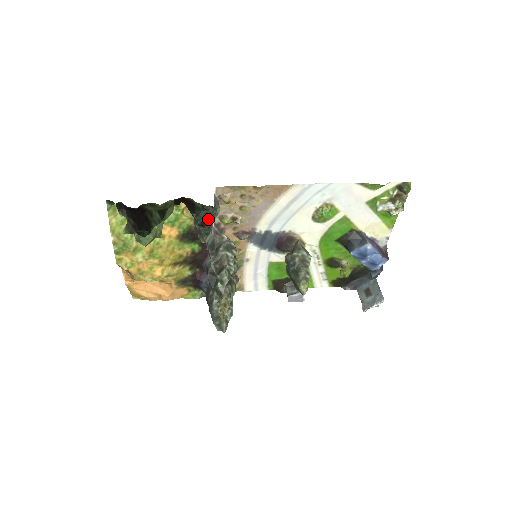
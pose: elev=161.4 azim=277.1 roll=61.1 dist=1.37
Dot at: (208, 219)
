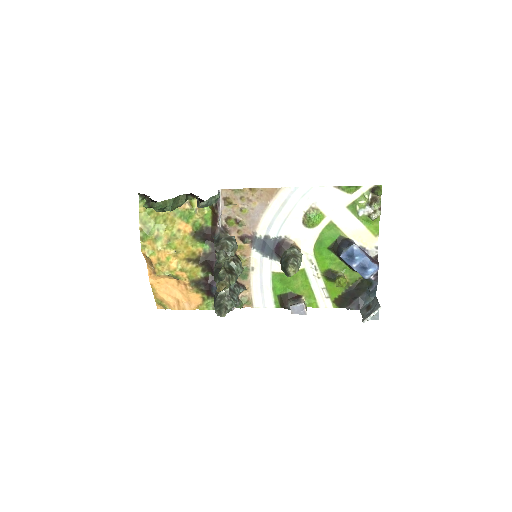
Dot at: occluded
